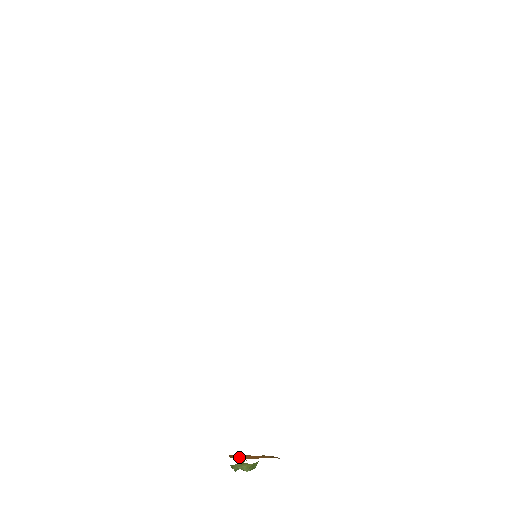
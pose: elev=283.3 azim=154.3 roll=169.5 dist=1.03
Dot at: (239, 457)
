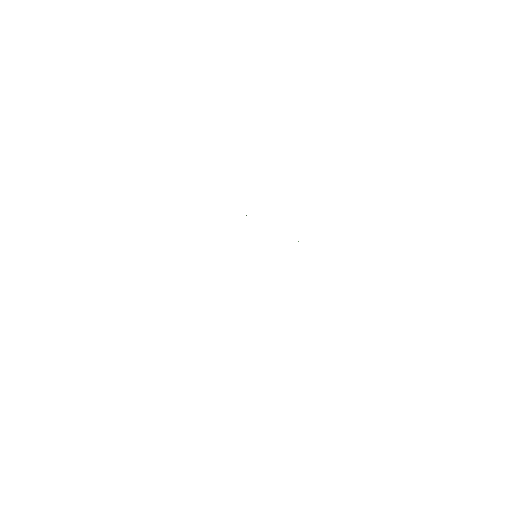
Dot at: occluded
